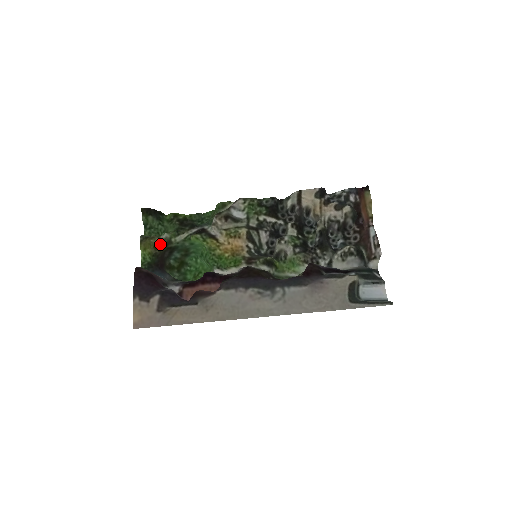
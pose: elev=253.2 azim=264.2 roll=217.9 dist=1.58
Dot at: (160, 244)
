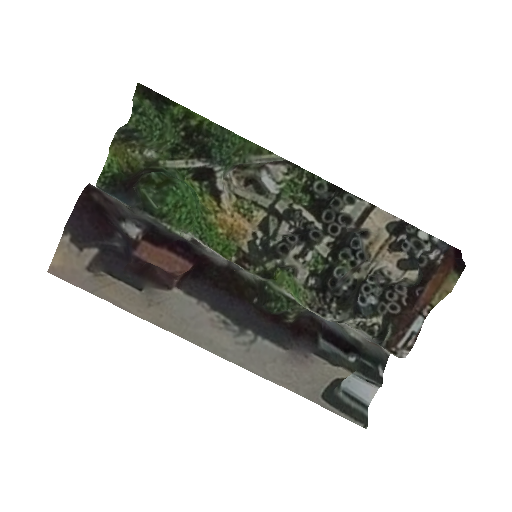
Dot at: (138, 162)
